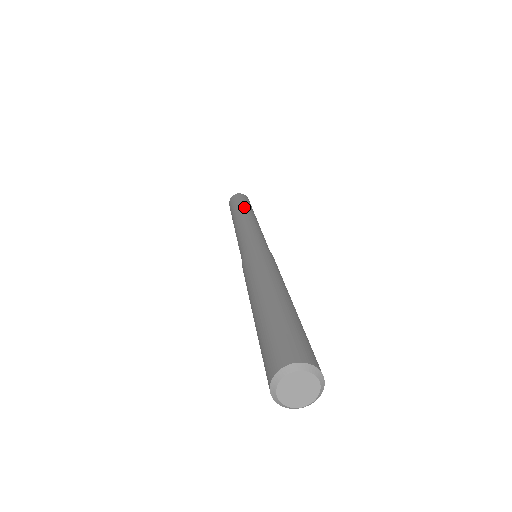
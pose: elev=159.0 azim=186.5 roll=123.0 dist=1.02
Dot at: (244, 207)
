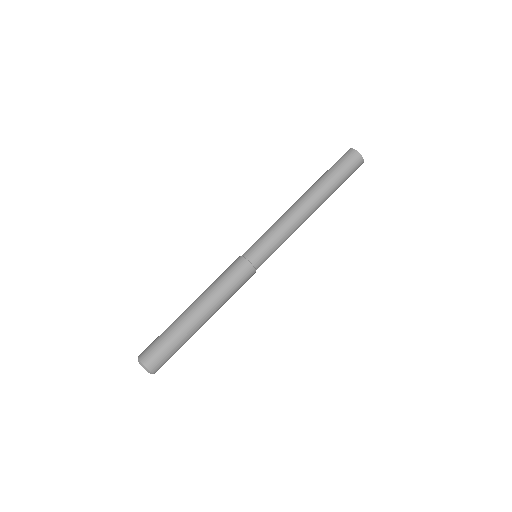
Dot at: (328, 195)
